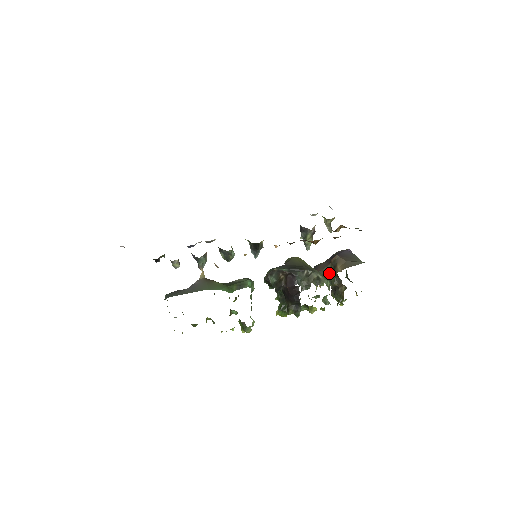
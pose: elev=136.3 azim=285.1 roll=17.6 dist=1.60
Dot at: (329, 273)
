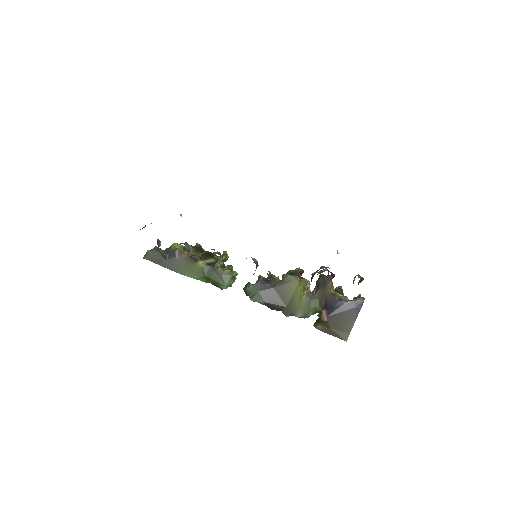
Dot at: (320, 308)
